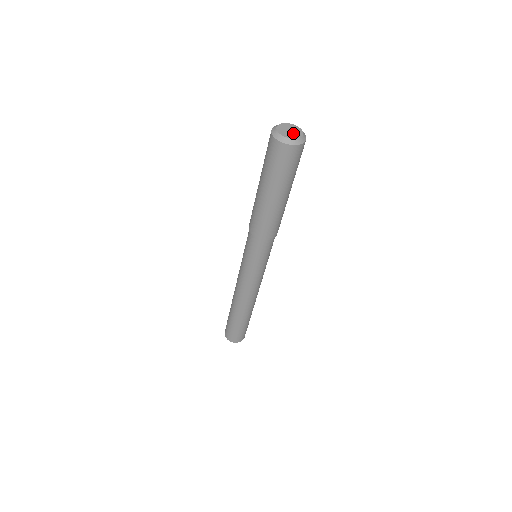
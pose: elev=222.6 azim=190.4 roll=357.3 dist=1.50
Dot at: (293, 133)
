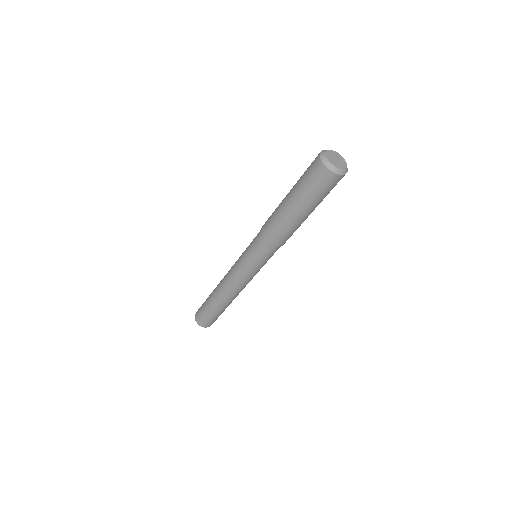
Dot at: (337, 162)
